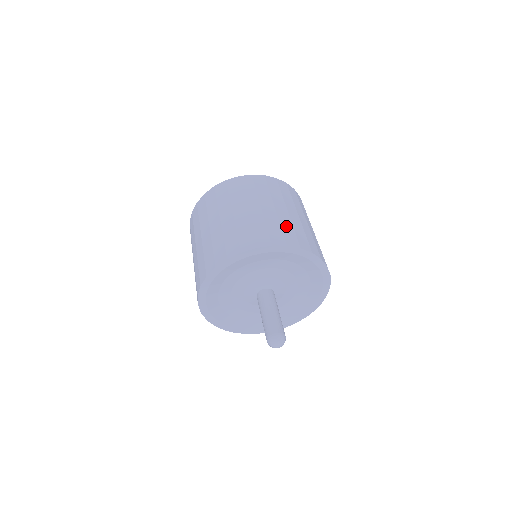
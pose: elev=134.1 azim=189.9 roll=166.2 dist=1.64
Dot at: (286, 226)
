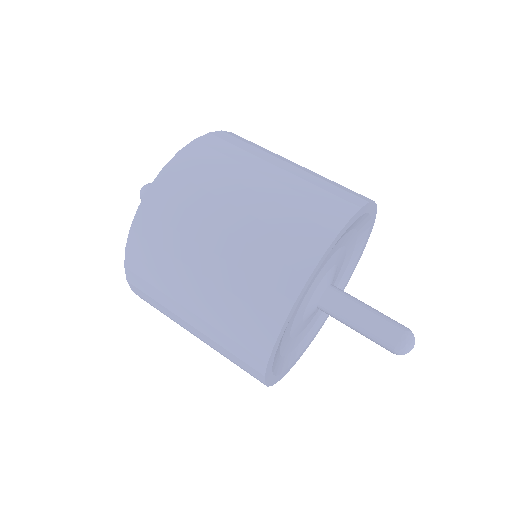
Dot at: occluded
